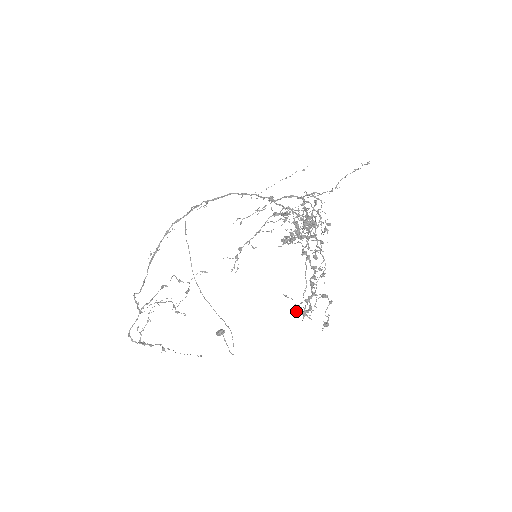
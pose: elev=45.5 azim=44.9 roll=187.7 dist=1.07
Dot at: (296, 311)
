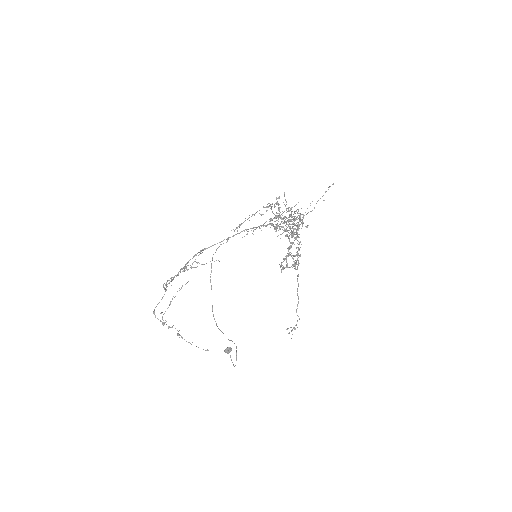
Dot at: occluded
